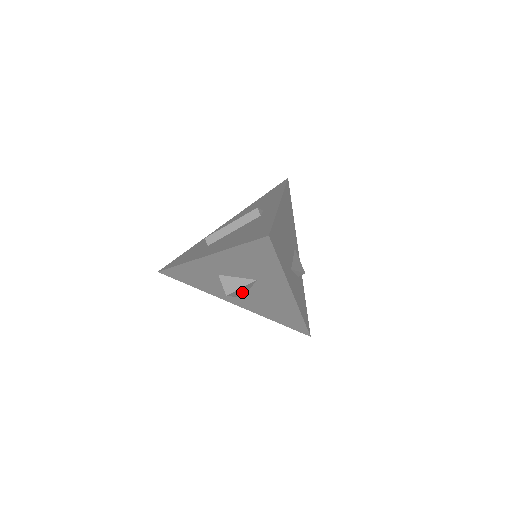
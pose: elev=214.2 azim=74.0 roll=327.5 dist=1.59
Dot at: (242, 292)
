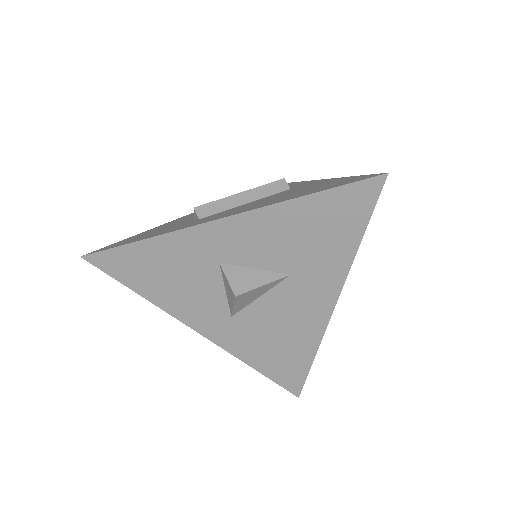
Dot at: (248, 300)
